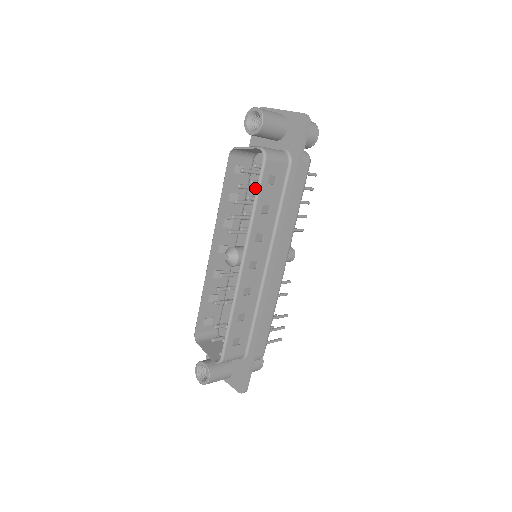
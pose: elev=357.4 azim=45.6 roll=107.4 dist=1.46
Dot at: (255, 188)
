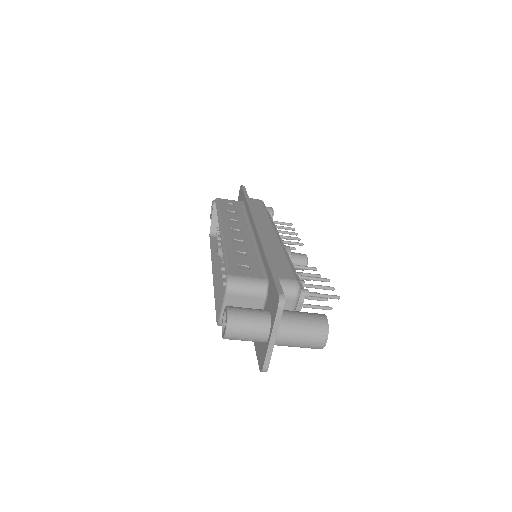
Dot at: occluded
